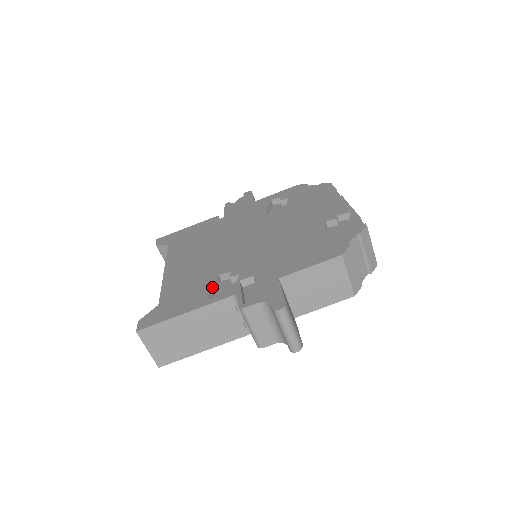
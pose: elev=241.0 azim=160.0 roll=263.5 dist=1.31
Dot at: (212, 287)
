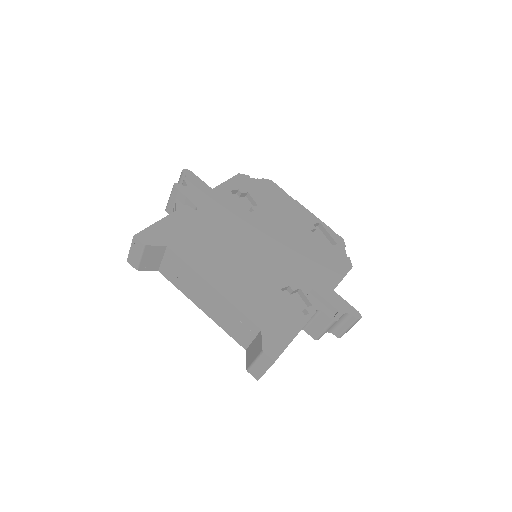
Dot at: (291, 304)
